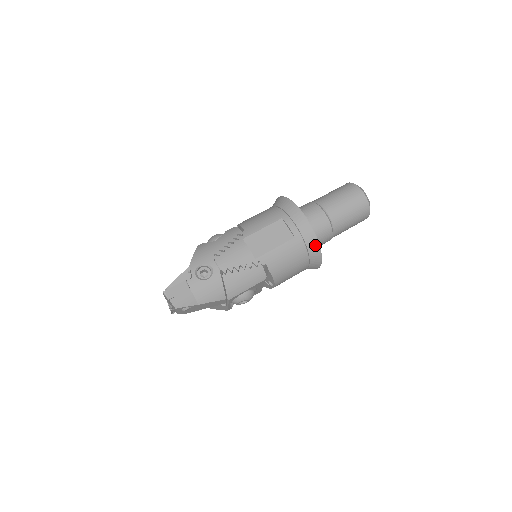
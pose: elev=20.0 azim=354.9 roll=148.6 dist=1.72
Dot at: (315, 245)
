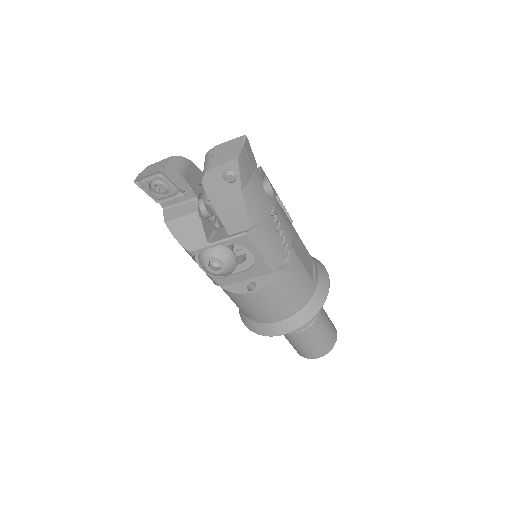
Dot at: (315, 308)
